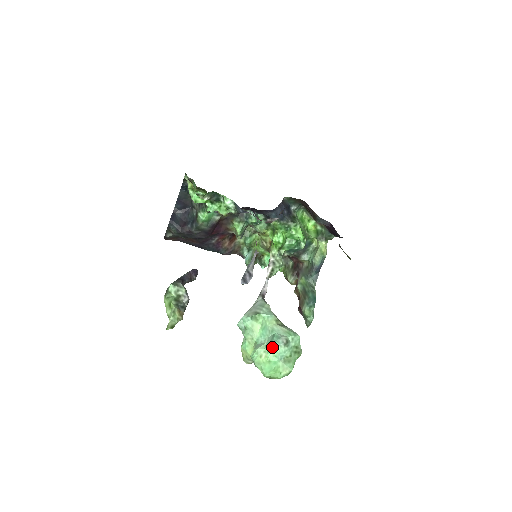
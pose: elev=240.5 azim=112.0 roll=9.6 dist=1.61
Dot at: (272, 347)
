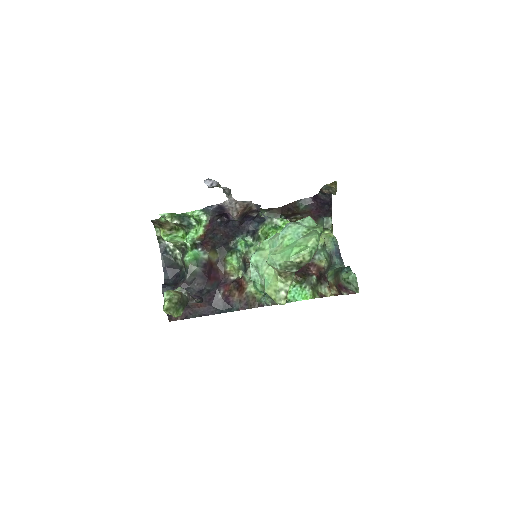
Dot at: (282, 234)
